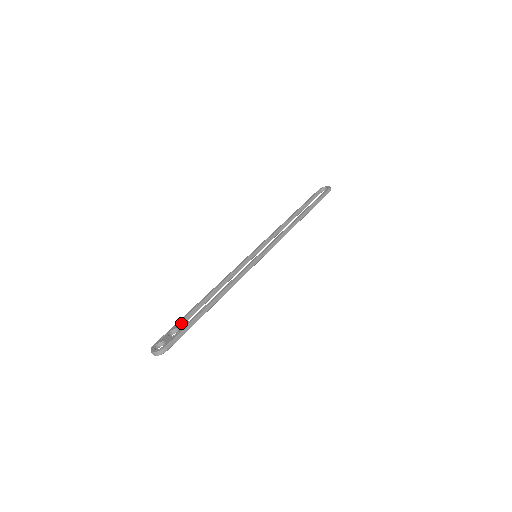
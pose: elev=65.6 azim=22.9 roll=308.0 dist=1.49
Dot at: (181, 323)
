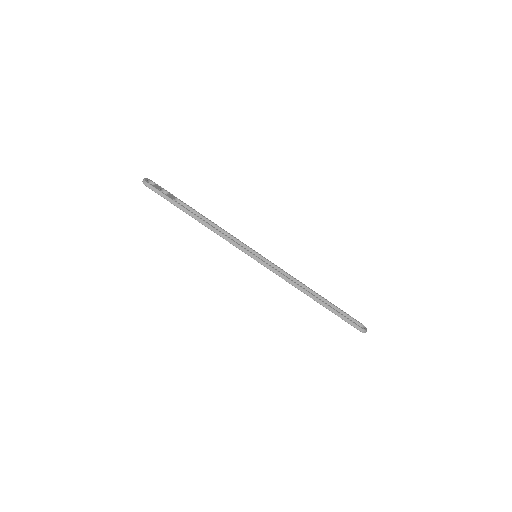
Dot at: (174, 197)
